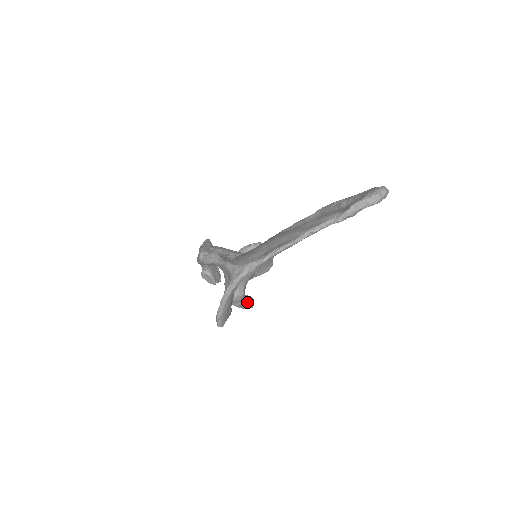
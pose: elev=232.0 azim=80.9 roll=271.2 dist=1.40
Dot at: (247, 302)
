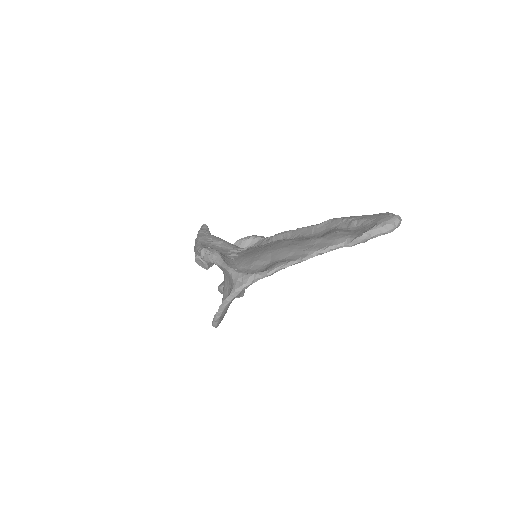
Dot at: occluded
